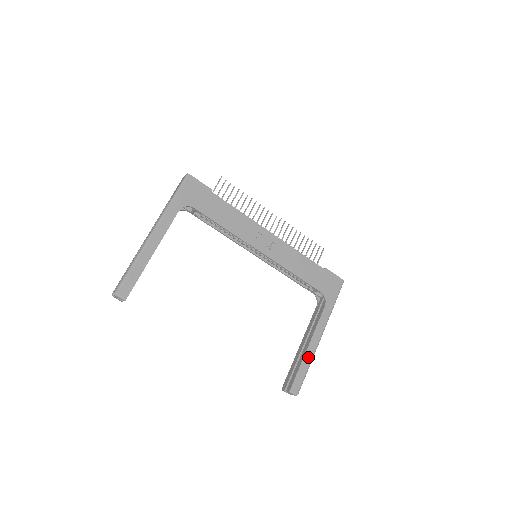
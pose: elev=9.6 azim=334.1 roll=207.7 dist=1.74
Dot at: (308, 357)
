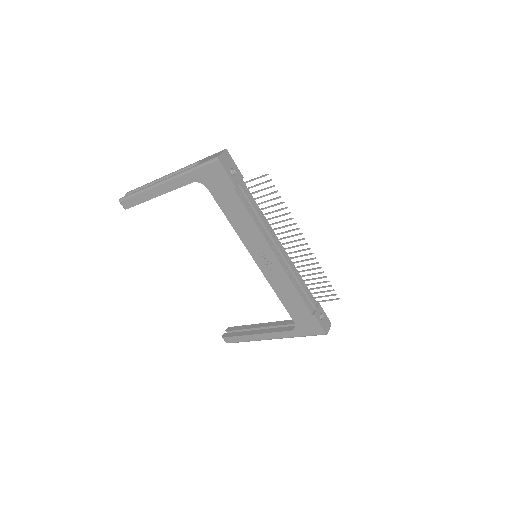
Dot at: (250, 338)
